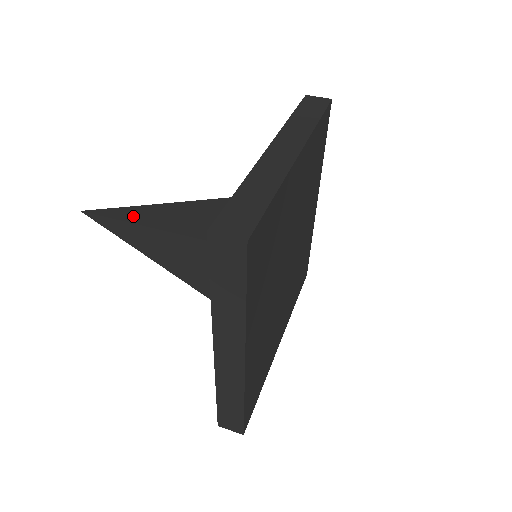
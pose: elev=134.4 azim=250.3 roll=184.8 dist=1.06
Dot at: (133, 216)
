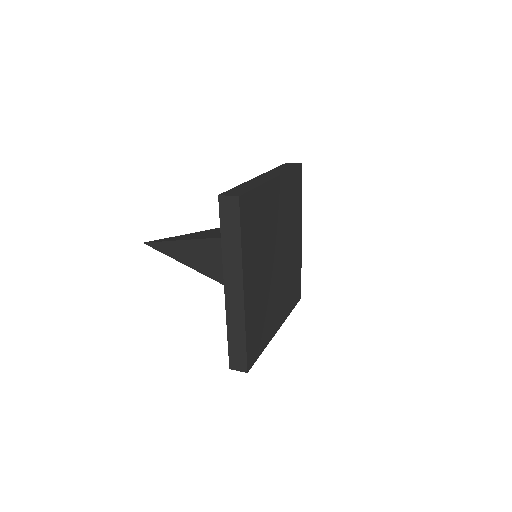
Dot at: (177, 238)
